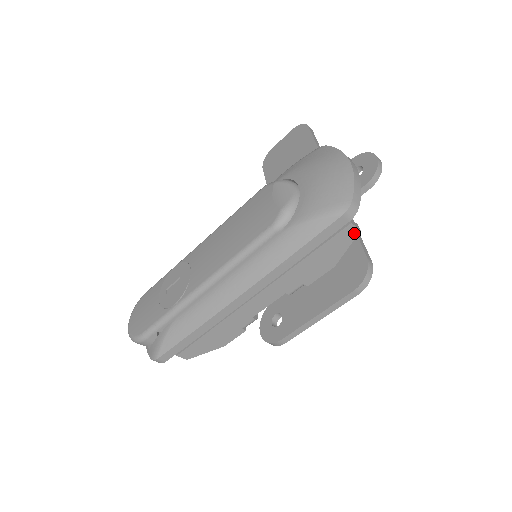
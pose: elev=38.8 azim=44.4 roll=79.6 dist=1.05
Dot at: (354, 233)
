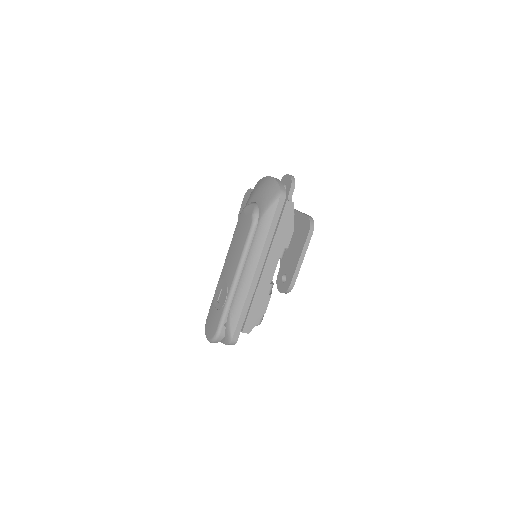
Dot at: (292, 205)
